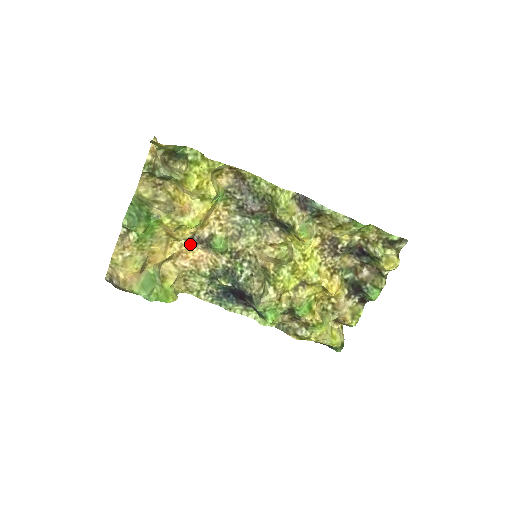
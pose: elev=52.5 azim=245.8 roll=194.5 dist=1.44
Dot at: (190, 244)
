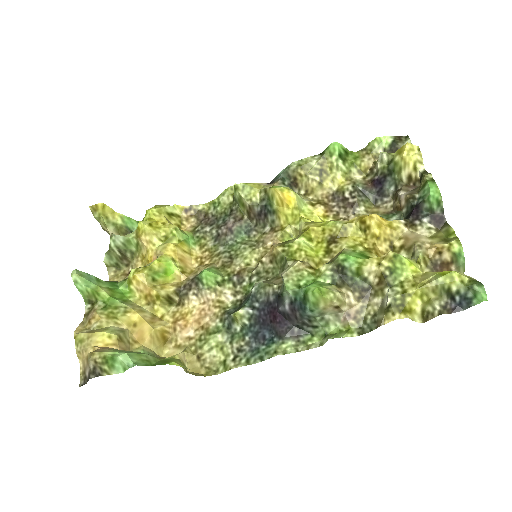
Dot at: (183, 307)
